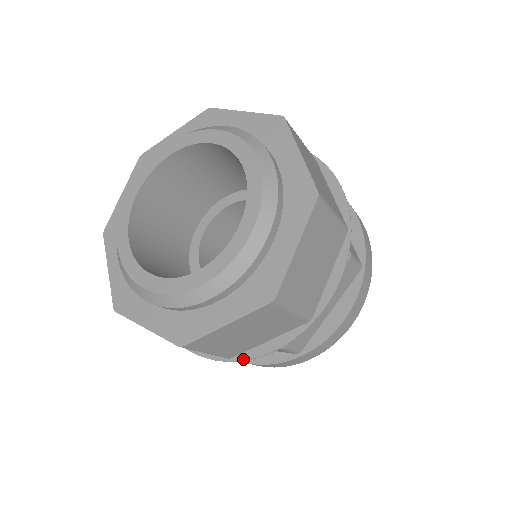
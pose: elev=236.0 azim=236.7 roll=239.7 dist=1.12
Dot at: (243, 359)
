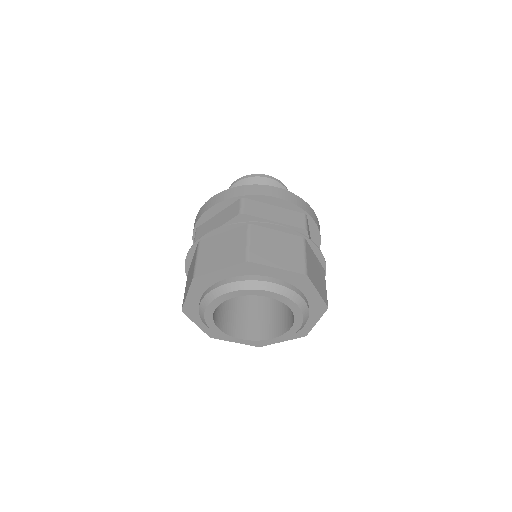
Dot at: occluded
